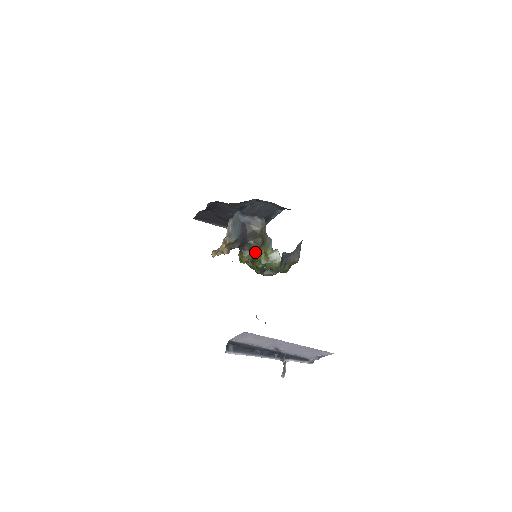
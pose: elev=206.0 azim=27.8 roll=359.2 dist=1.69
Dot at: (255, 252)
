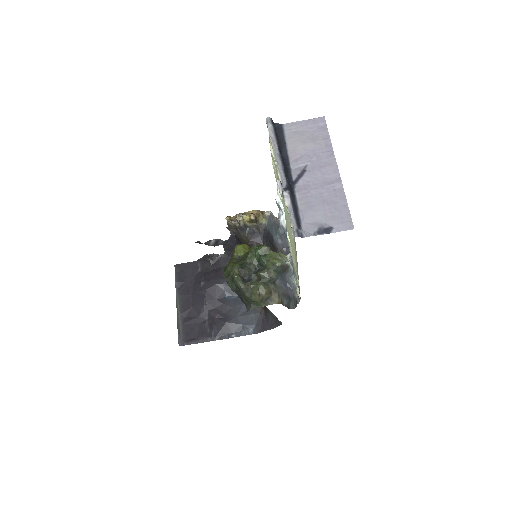
Dot at: occluded
